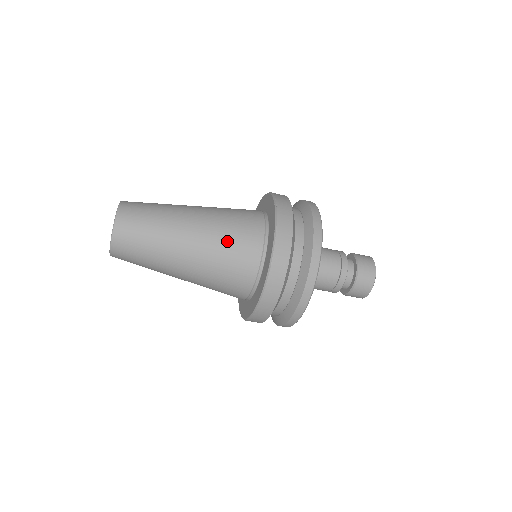
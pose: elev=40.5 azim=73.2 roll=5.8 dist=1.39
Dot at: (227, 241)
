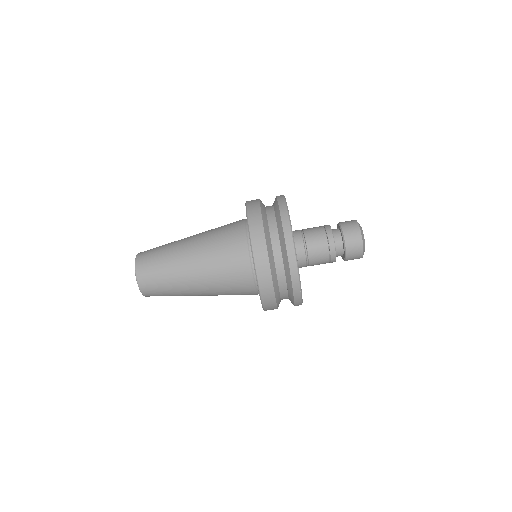
Dot at: occluded
